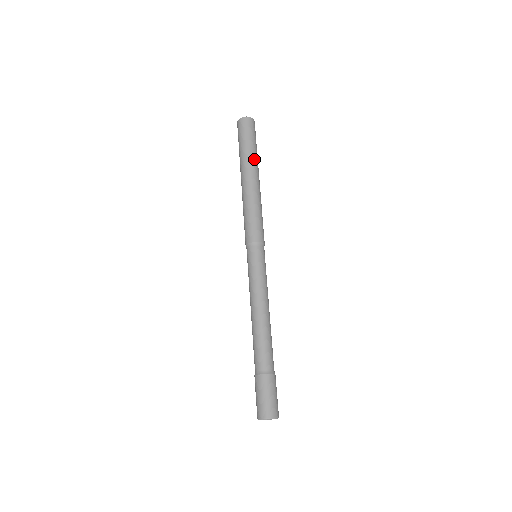
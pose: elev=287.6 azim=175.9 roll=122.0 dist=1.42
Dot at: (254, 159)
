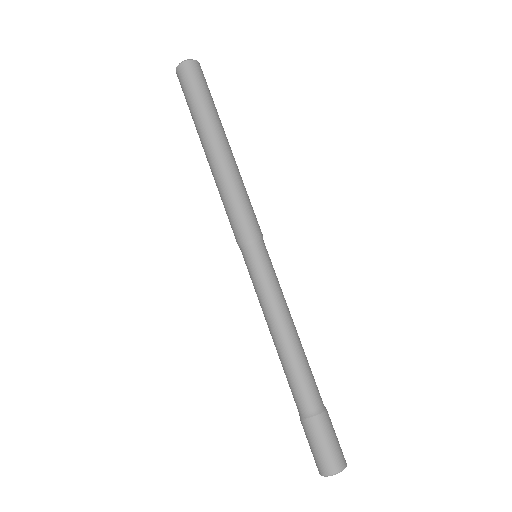
Dot at: (220, 121)
